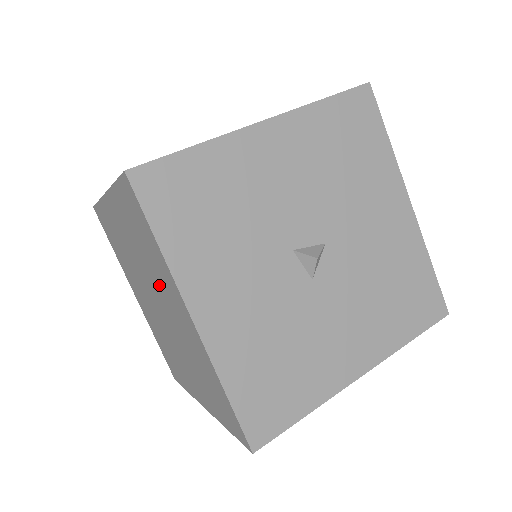
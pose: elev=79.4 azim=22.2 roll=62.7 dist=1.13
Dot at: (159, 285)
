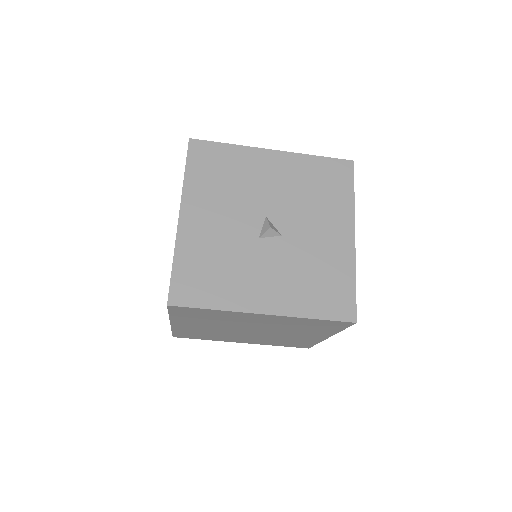
Dot at: (238, 322)
